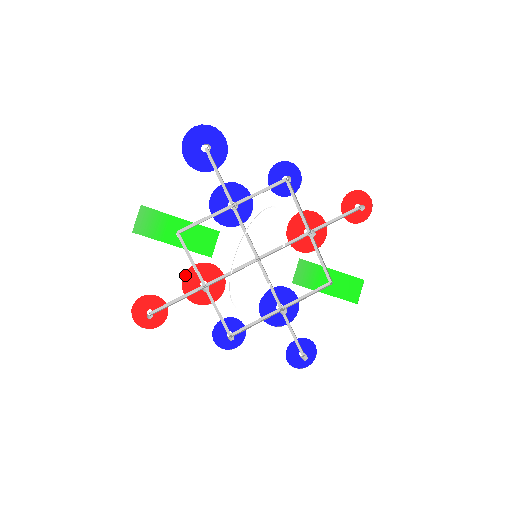
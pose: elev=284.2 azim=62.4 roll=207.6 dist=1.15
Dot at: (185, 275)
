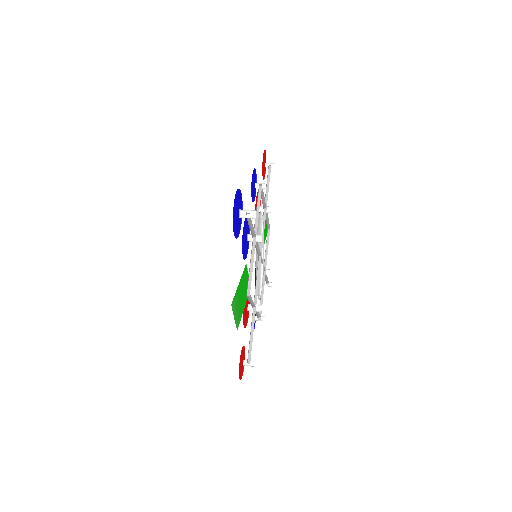
Dot at: (243, 316)
